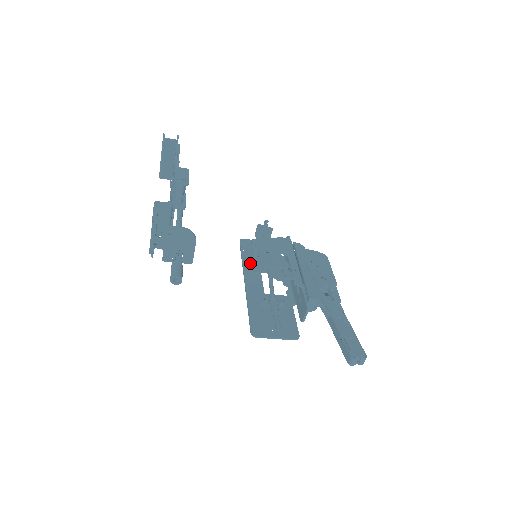
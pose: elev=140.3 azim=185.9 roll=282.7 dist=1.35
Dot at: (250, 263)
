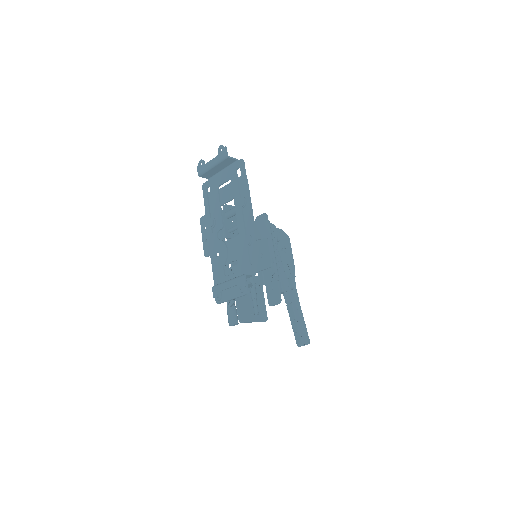
Dot at: occluded
